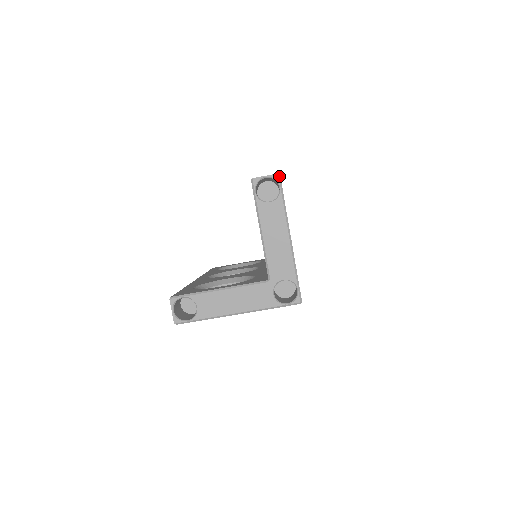
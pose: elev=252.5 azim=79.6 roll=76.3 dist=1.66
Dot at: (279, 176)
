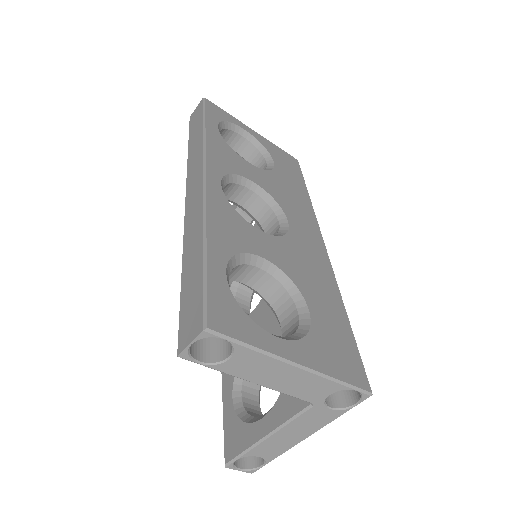
Dot at: (207, 331)
